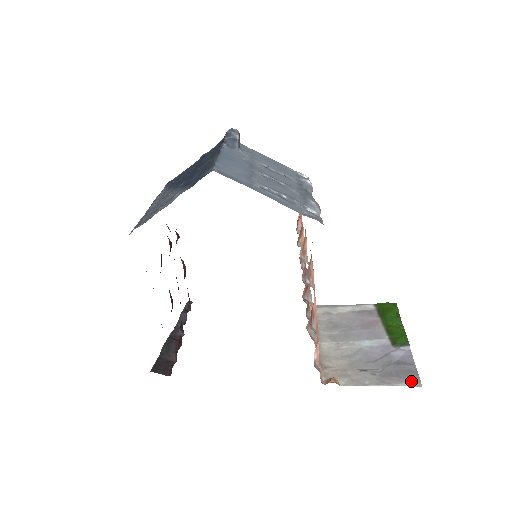
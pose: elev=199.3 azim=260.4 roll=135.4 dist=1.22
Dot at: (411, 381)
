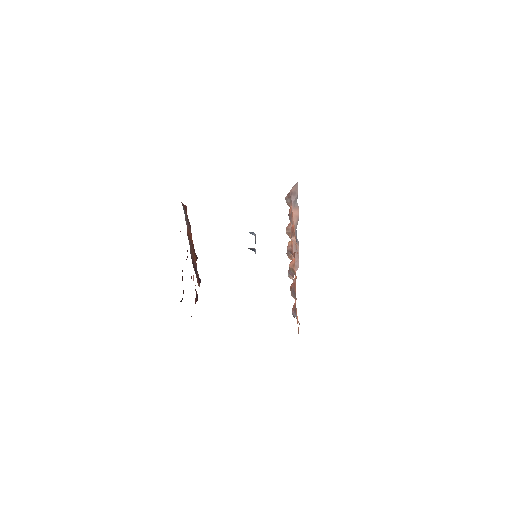
Dot at: occluded
